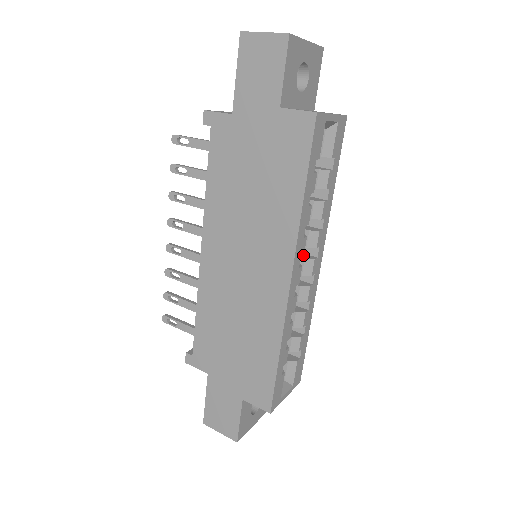
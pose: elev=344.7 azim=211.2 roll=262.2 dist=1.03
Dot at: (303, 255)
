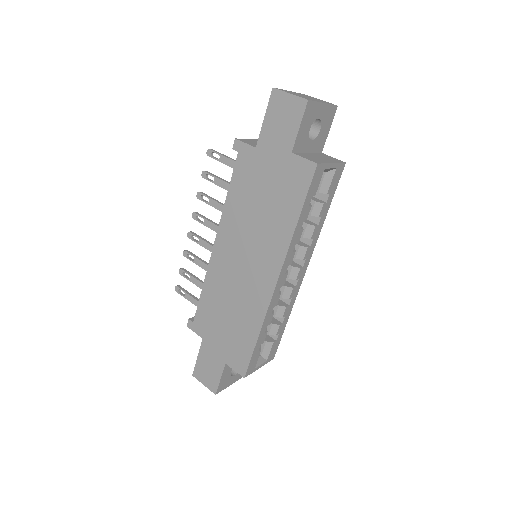
Dot at: (292, 263)
